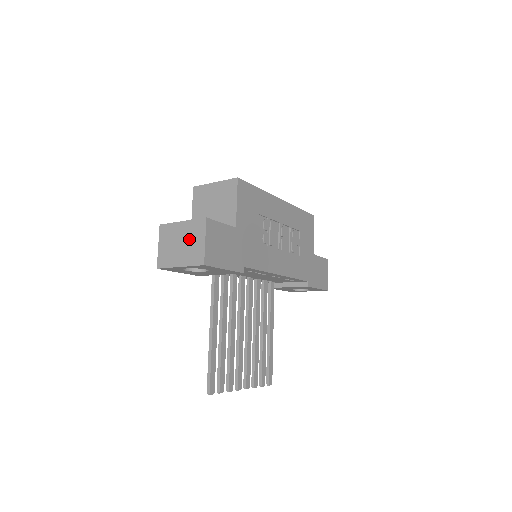
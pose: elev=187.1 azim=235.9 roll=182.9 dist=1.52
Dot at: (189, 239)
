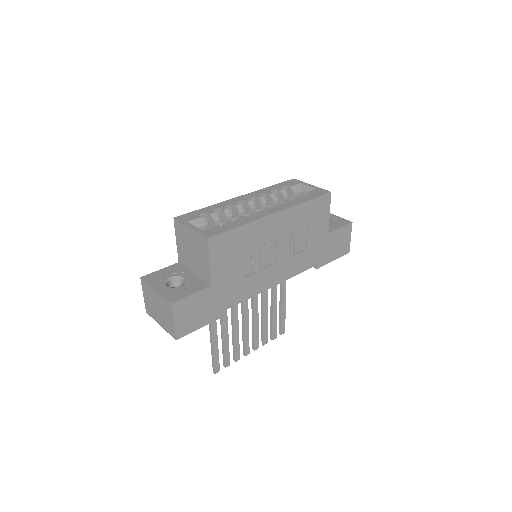
Dot at: (162, 310)
